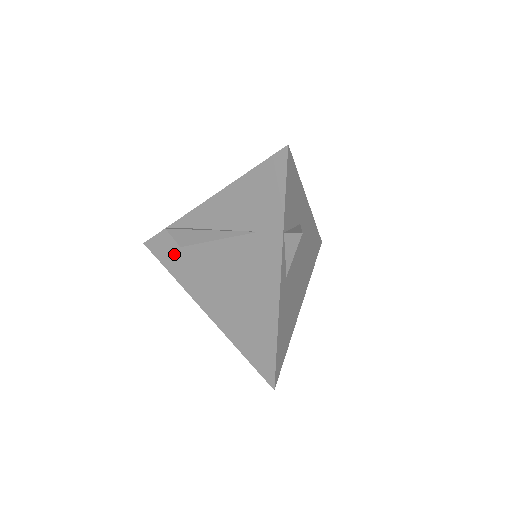
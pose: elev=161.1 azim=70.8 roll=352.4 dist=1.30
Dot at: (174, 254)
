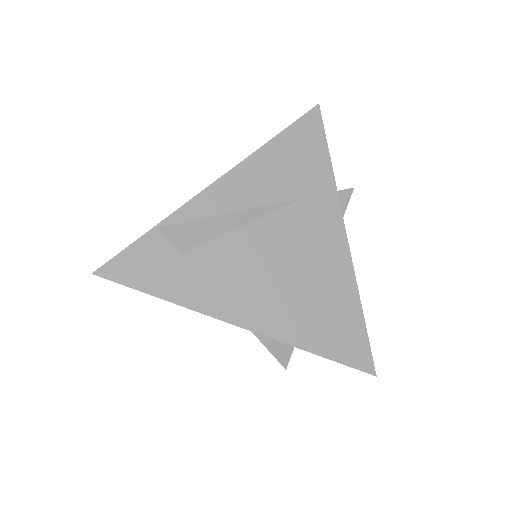
Dot at: (170, 267)
